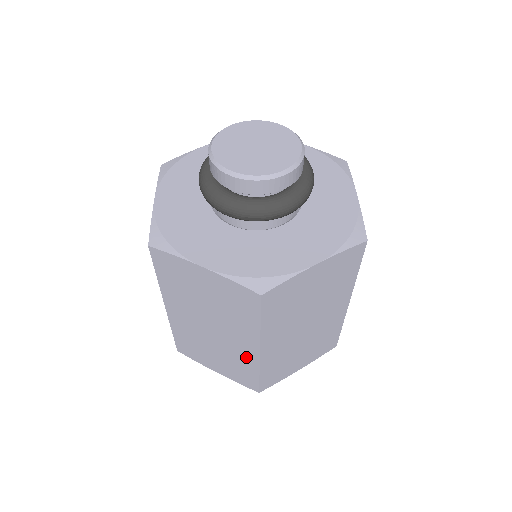
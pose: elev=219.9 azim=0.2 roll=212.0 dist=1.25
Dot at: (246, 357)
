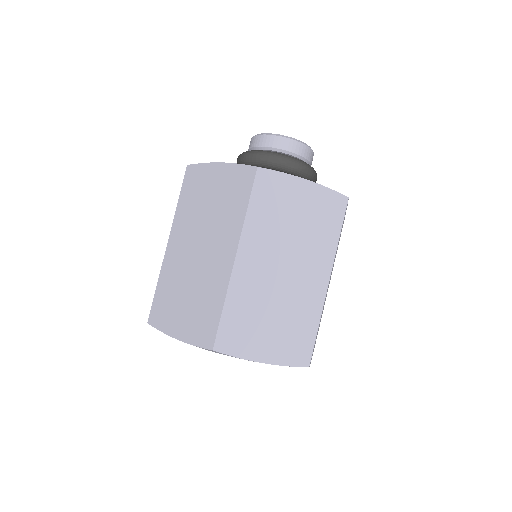
Dot at: (312, 300)
